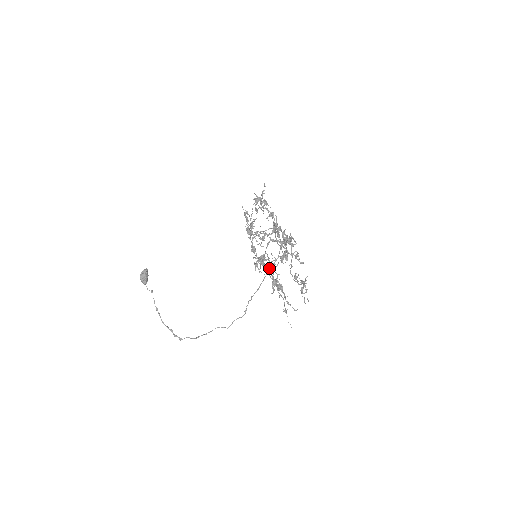
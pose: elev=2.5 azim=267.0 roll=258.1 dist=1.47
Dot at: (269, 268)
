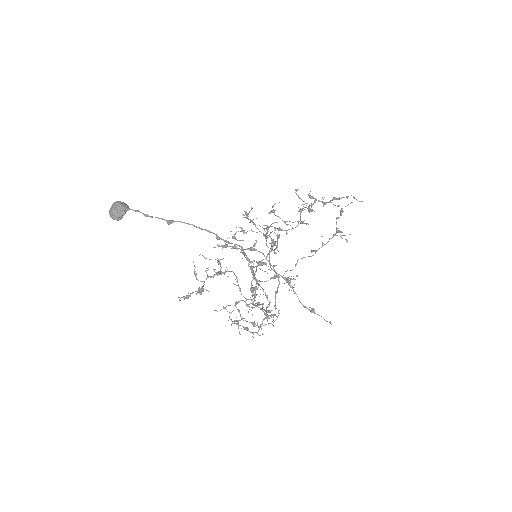
Dot at: occluded
